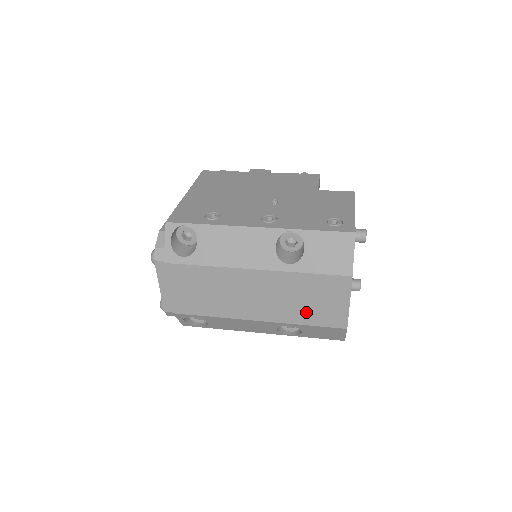
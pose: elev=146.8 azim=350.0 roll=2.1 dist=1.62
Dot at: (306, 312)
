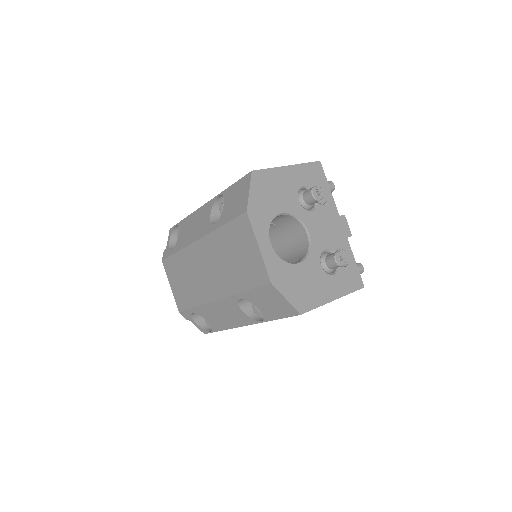
Dot at: (239, 273)
